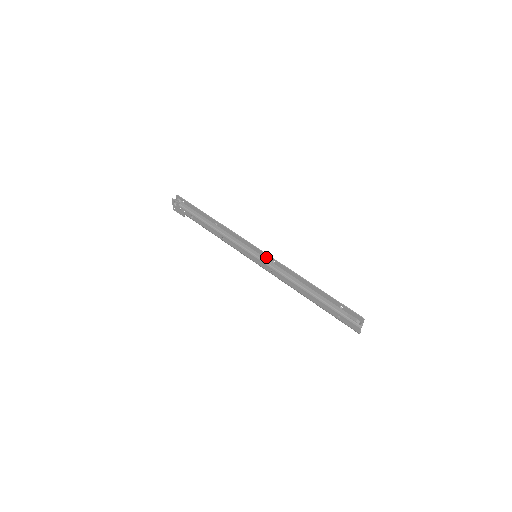
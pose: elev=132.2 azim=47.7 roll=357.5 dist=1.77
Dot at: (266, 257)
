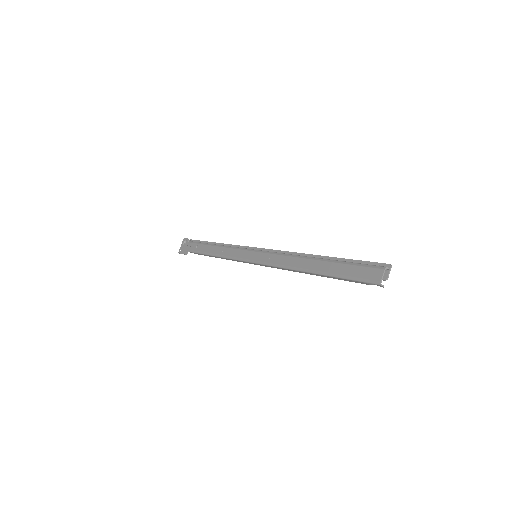
Dot at: occluded
